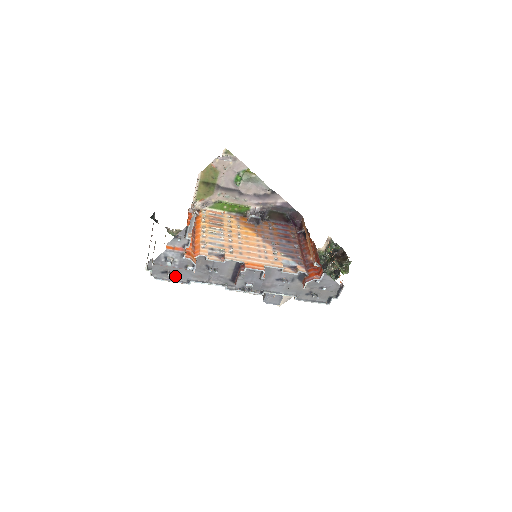
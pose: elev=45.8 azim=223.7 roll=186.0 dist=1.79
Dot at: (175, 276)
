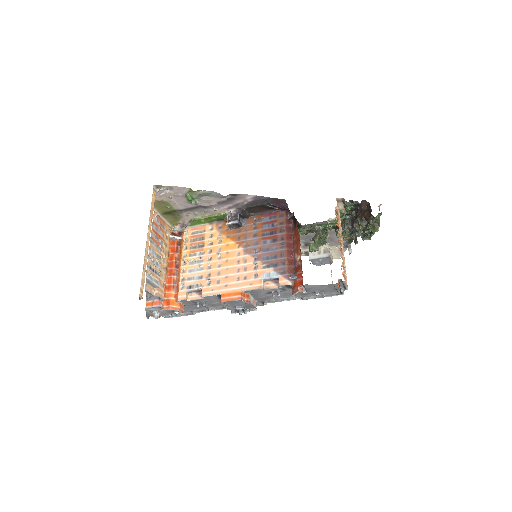
Dot at: (176, 315)
